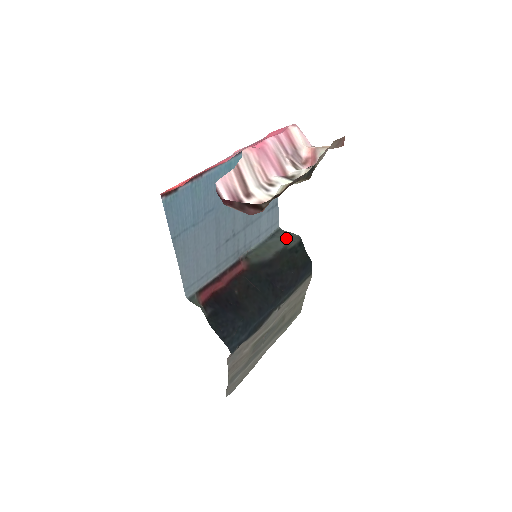
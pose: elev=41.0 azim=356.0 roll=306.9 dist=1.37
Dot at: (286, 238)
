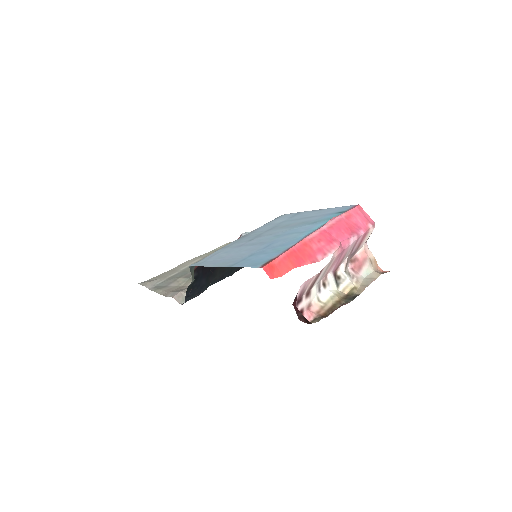
Dot at: occluded
